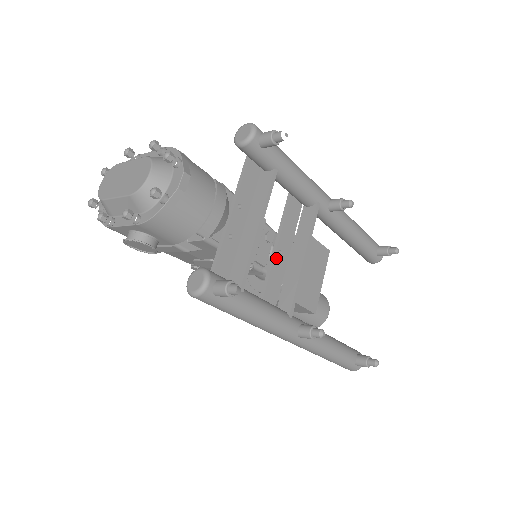
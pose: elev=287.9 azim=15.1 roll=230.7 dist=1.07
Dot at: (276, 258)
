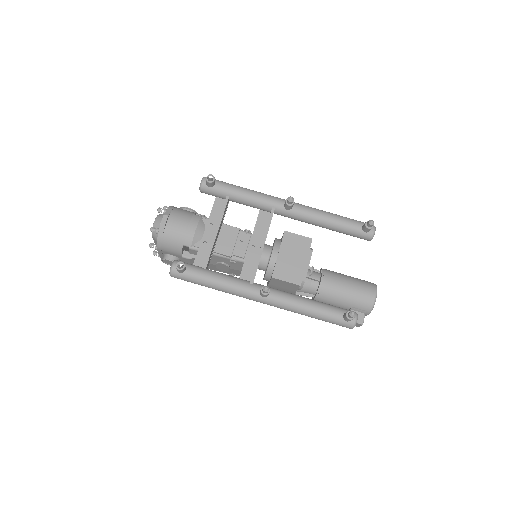
Dot at: (250, 251)
